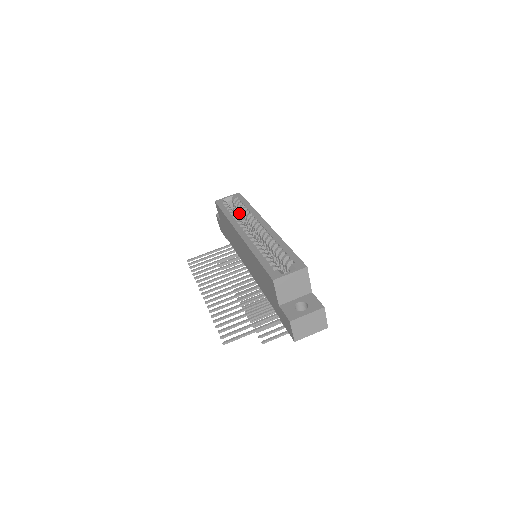
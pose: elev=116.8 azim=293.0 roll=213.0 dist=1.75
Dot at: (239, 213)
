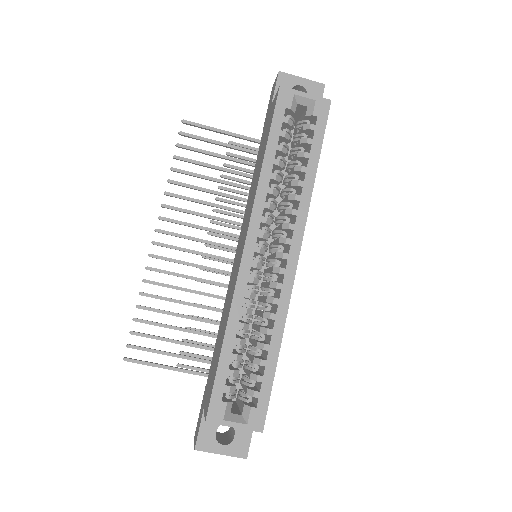
Dot at: (294, 153)
